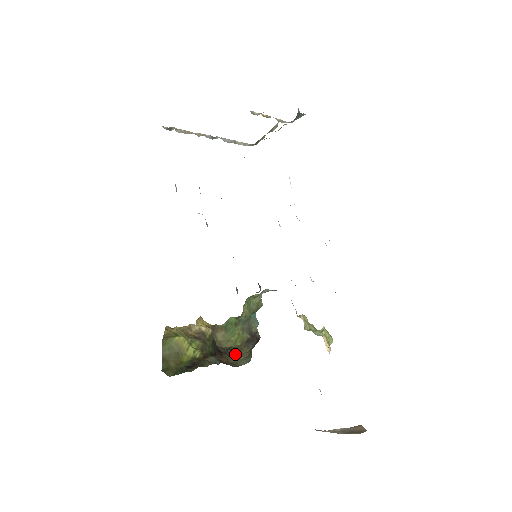
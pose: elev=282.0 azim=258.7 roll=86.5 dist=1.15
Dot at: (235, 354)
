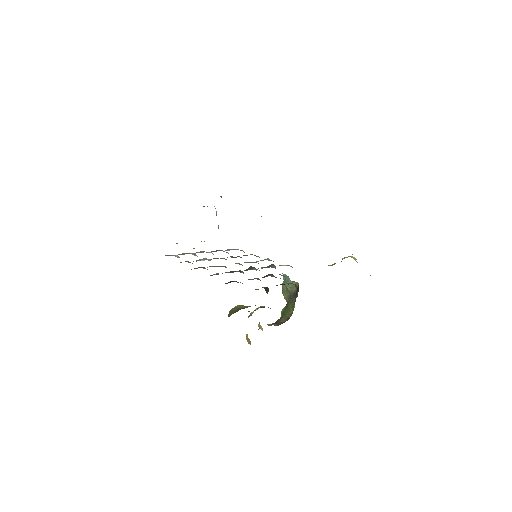
Dot at: occluded
